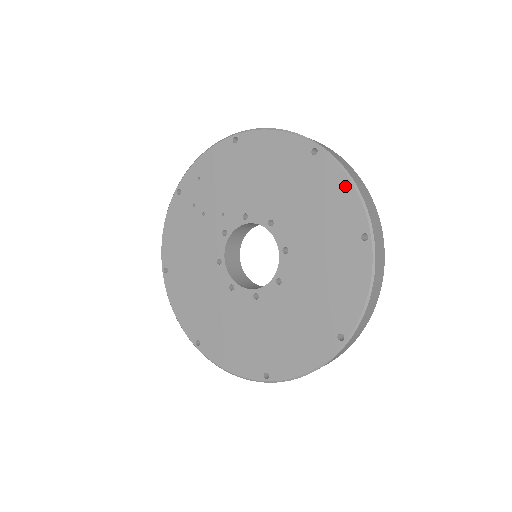
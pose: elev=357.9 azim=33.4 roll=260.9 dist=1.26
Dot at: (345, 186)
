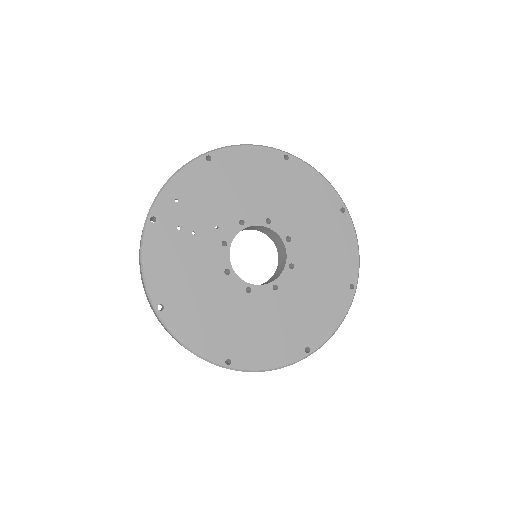
Dot at: (318, 178)
